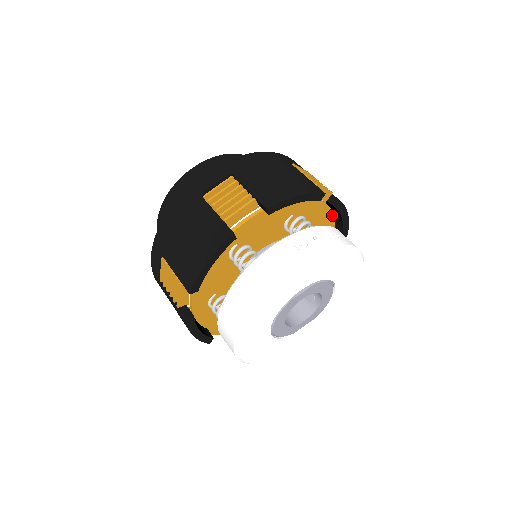
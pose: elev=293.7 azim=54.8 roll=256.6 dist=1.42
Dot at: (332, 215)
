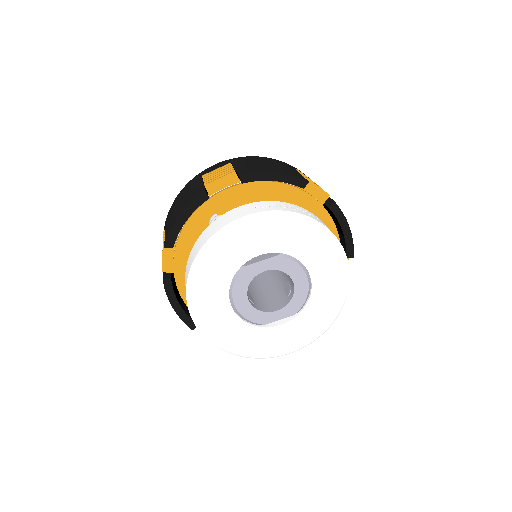
Dot at: (332, 222)
